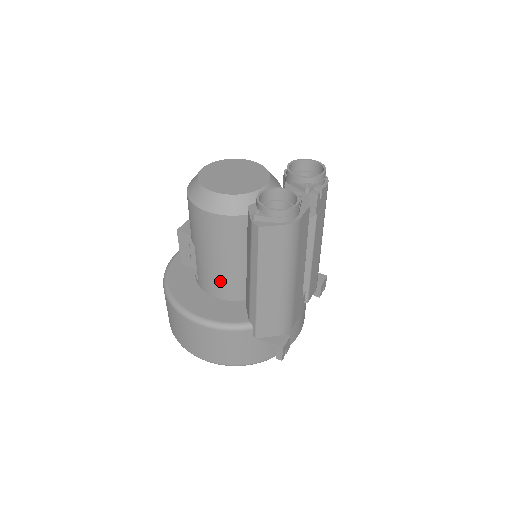
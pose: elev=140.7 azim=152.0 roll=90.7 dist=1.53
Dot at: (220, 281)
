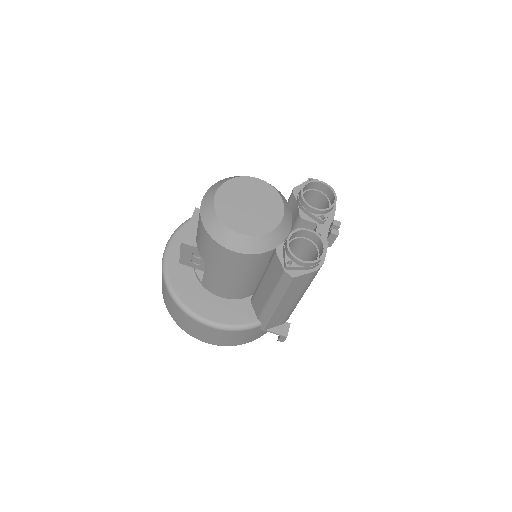
Dot at: (230, 289)
